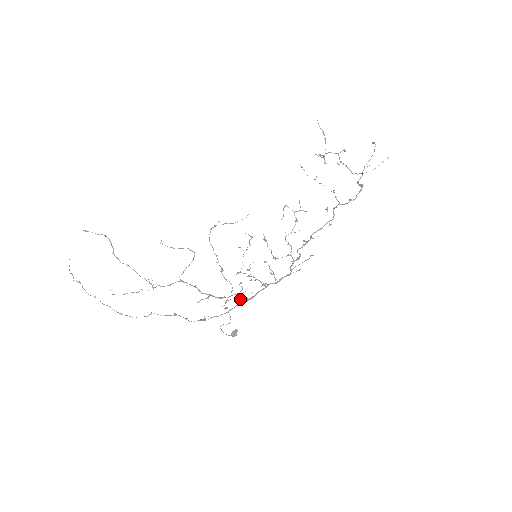
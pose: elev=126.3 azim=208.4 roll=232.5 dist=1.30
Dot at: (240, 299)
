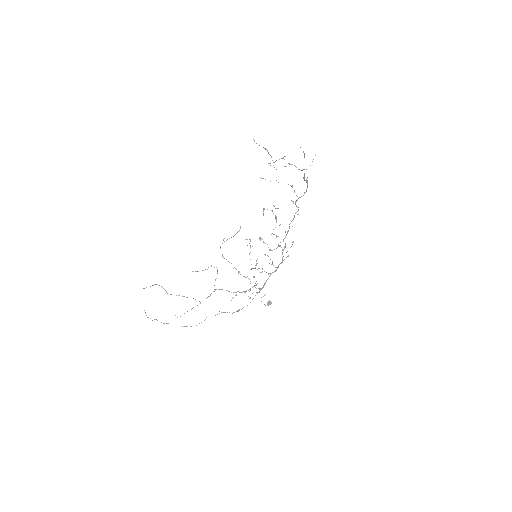
Dot at: occluded
